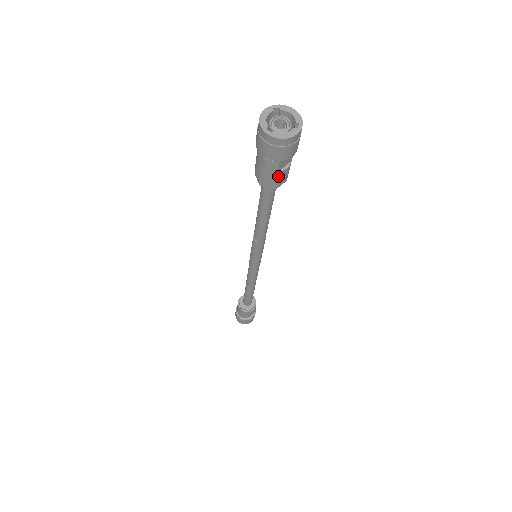
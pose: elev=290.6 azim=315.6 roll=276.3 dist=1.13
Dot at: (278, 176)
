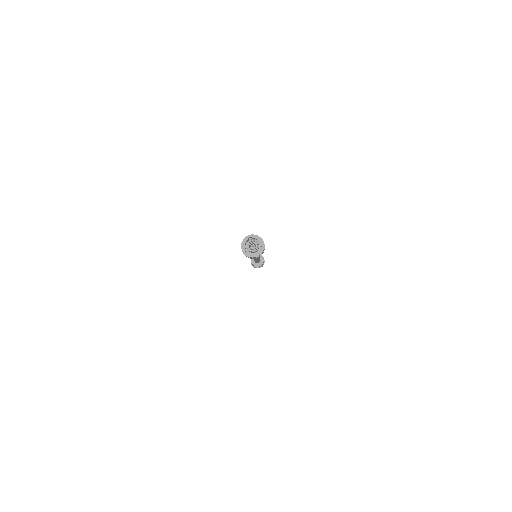
Dot at: occluded
